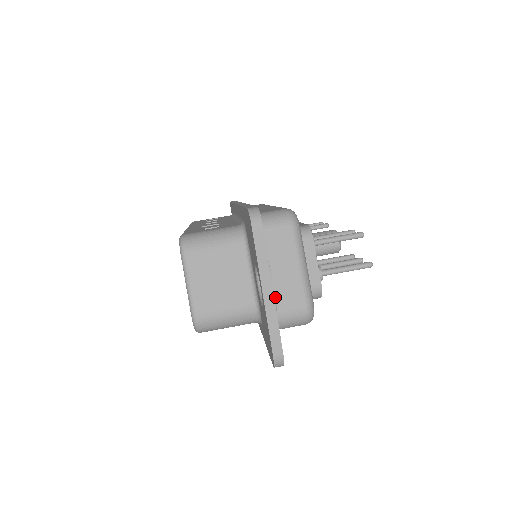
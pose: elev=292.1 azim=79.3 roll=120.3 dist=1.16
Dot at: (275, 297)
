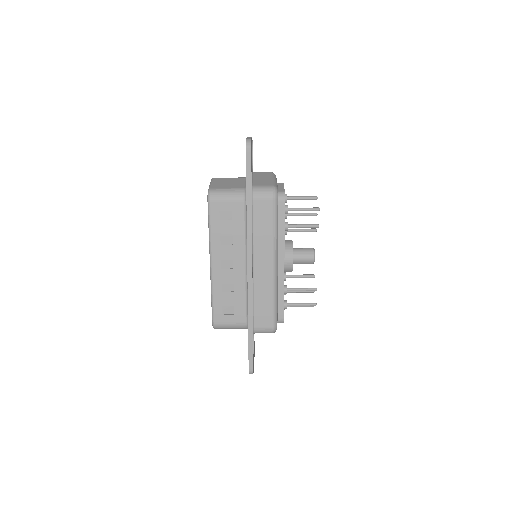
Dot at: (254, 354)
